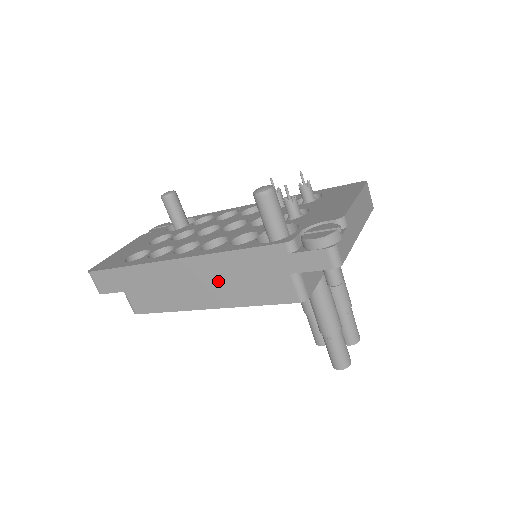
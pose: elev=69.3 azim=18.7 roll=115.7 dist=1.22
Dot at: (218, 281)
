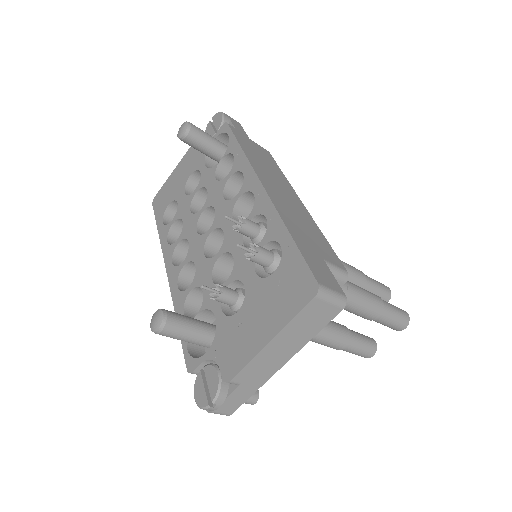
Dot at: occluded
